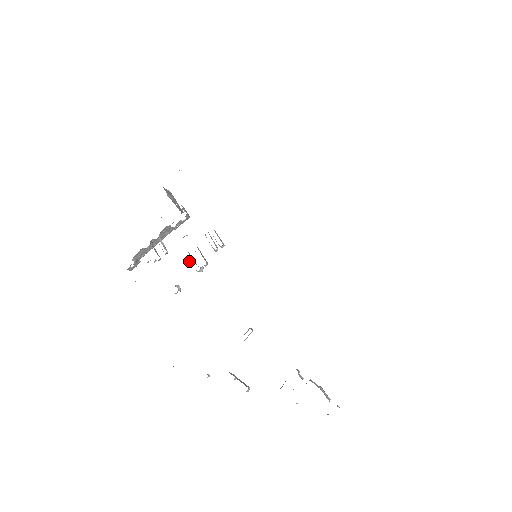
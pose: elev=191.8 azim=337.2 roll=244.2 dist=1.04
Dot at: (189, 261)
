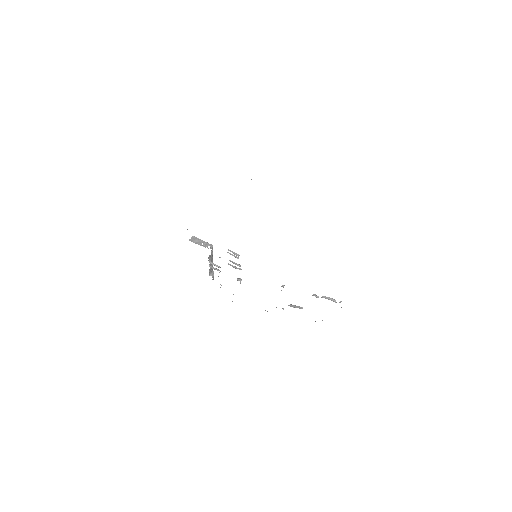
Dot at: occluded
